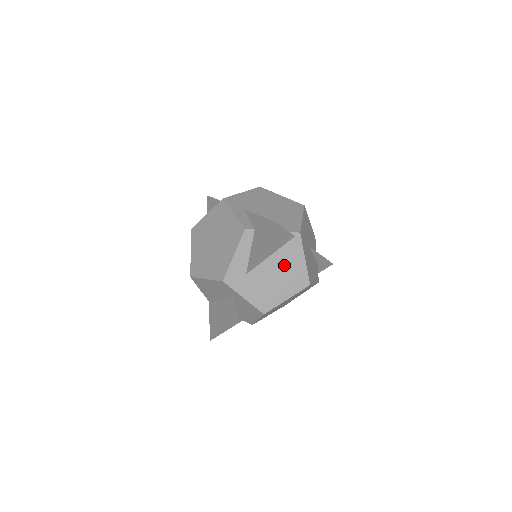
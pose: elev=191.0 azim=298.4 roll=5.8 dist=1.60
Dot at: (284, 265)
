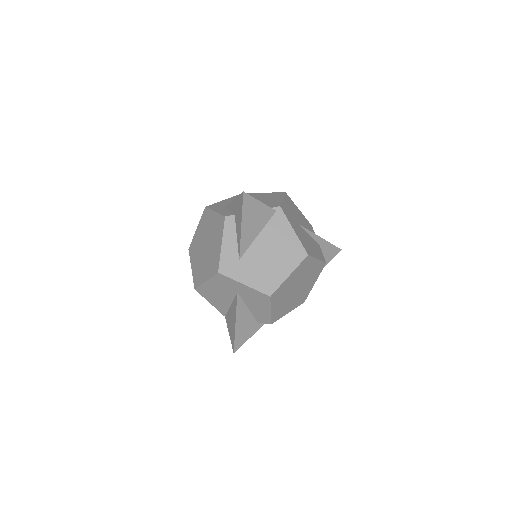
Dot at: (275, 241)
